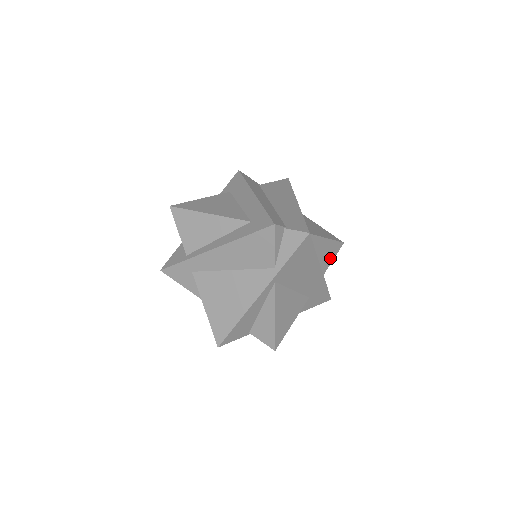
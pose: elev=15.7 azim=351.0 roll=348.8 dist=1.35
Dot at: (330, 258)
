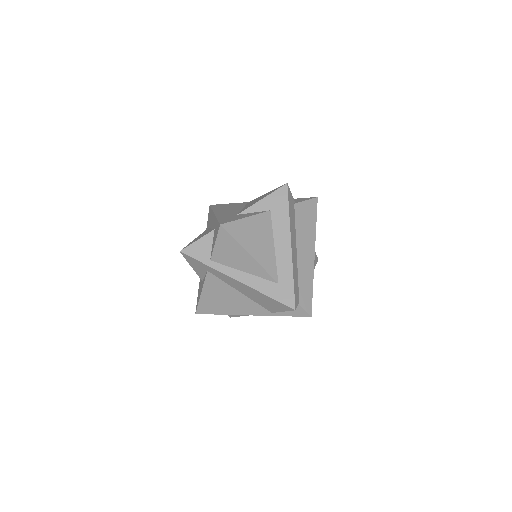
Dot at: occluded
